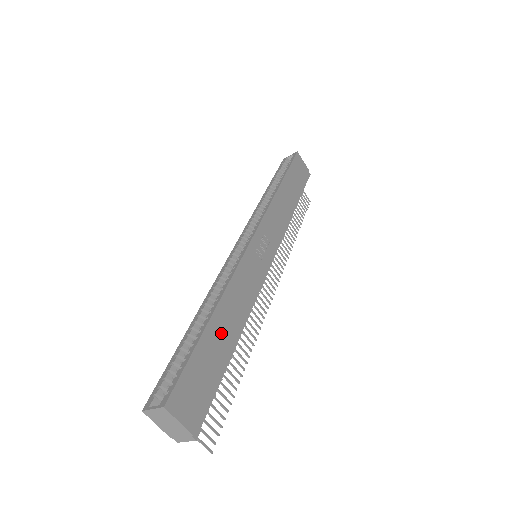
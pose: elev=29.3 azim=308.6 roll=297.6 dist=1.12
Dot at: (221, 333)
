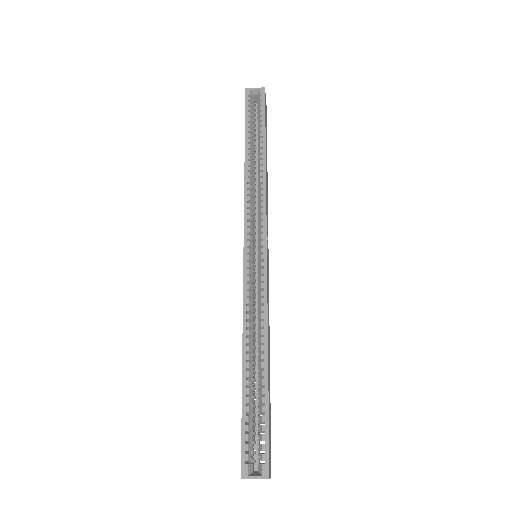
Dot at: (269, 375)
